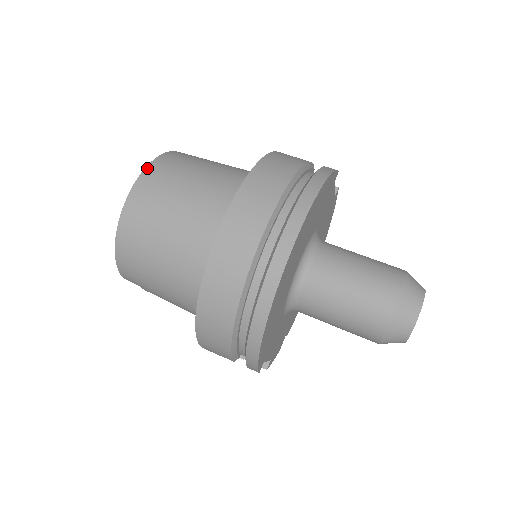
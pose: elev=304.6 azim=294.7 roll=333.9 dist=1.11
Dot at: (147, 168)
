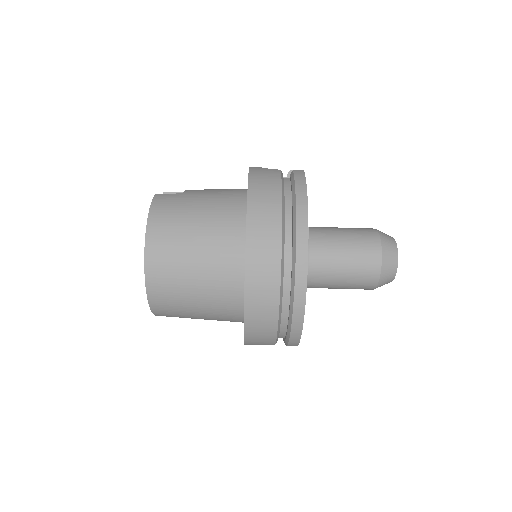
Dot at: (147, 232)
